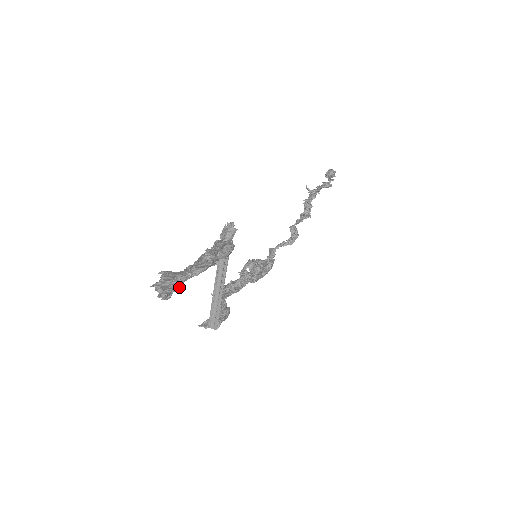
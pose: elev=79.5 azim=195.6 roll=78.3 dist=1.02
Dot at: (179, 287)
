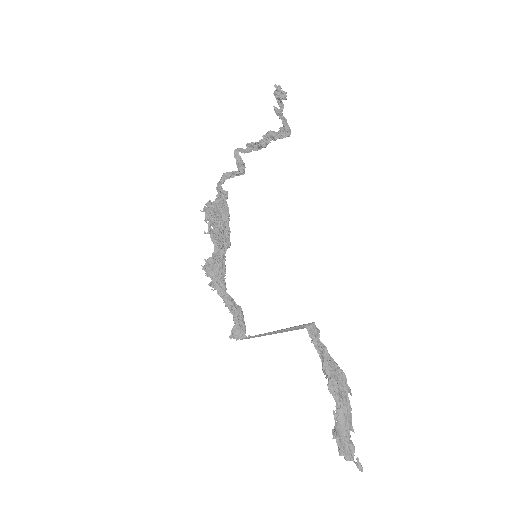
Dot at: occluded
